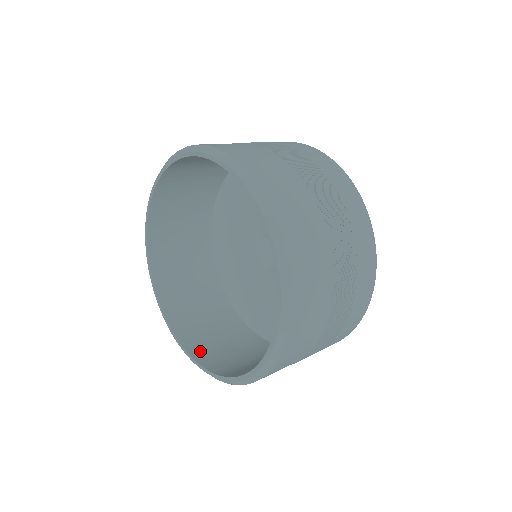
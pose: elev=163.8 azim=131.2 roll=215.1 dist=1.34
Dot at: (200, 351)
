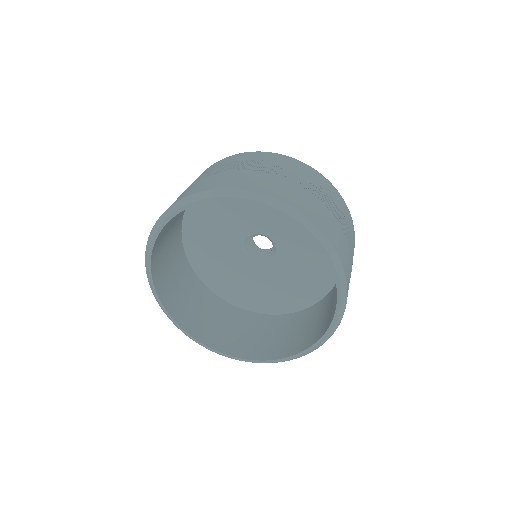
Dot at: (291, 349)
